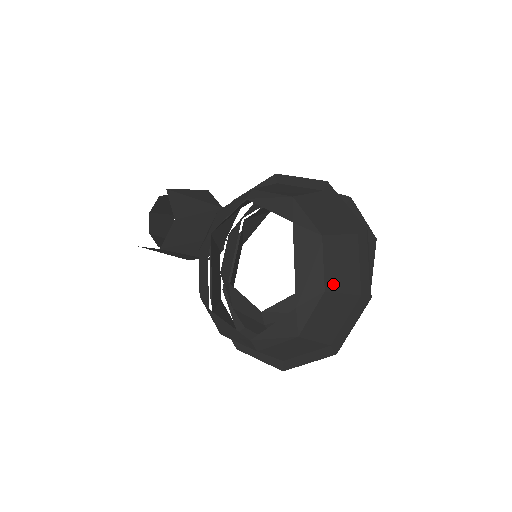
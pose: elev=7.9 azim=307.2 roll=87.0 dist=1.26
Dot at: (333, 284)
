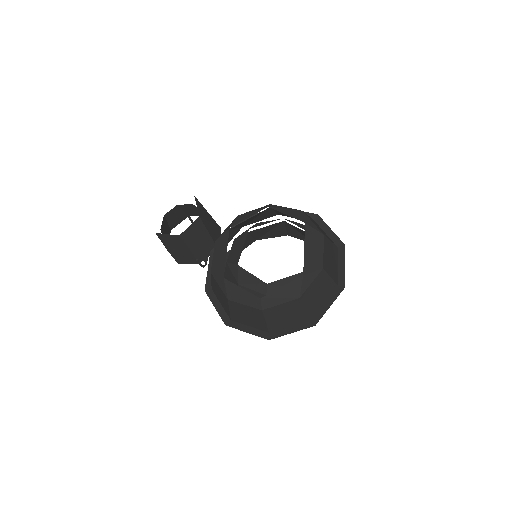
Dot at: (327, 267)
